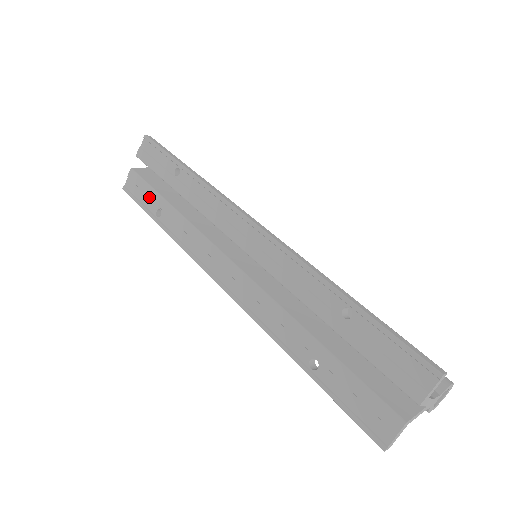
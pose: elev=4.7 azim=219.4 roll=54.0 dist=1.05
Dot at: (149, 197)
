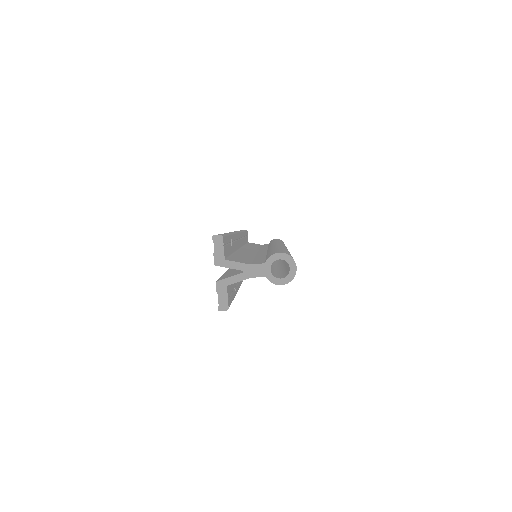
Dot at: occluded
